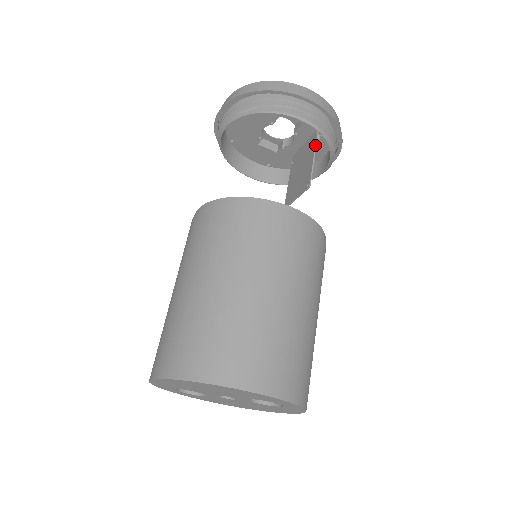
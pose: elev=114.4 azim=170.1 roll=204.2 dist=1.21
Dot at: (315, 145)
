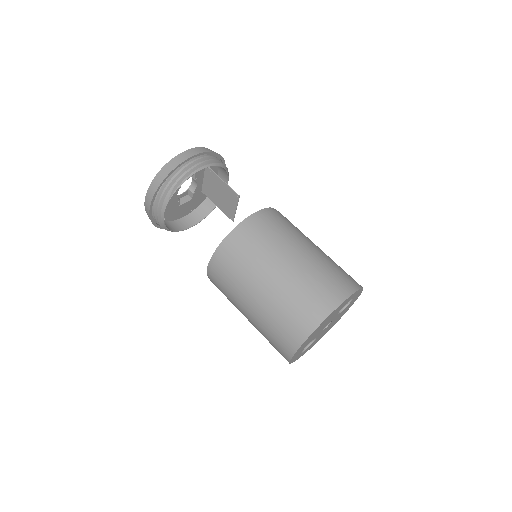
Dot at: (215, 174)
